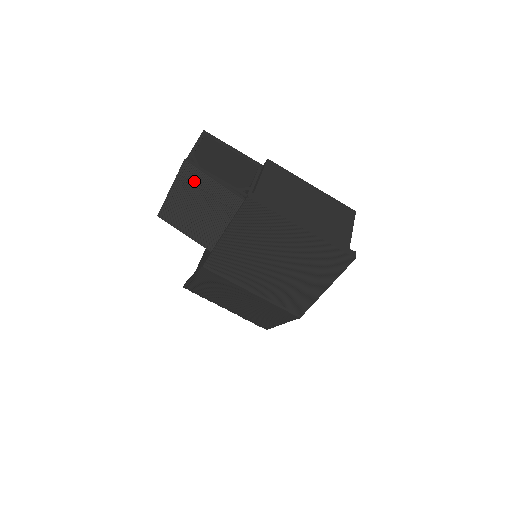
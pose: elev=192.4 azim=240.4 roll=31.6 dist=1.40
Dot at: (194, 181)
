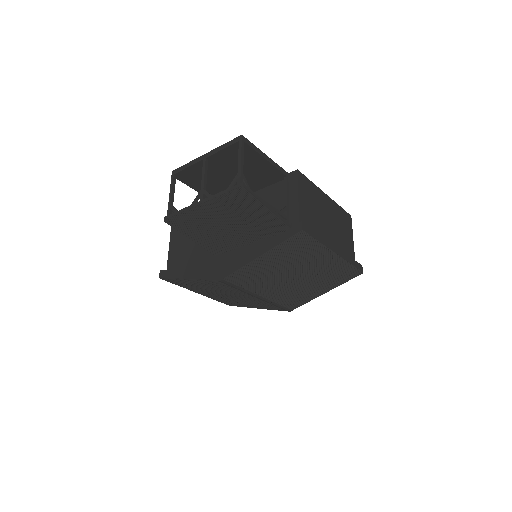
Dot at: (240, 204)
